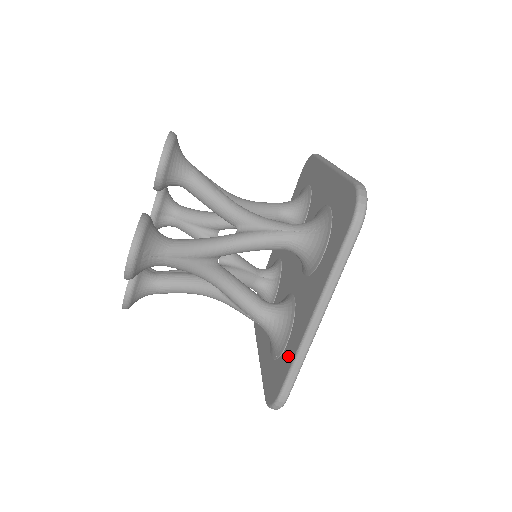
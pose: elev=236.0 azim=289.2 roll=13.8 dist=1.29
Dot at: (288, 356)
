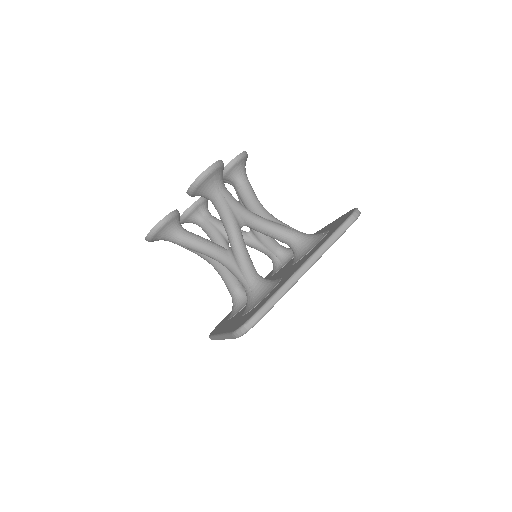
Dot at: (271, 293)
